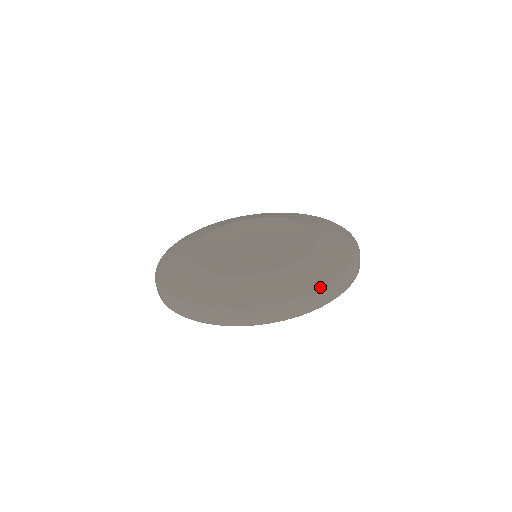
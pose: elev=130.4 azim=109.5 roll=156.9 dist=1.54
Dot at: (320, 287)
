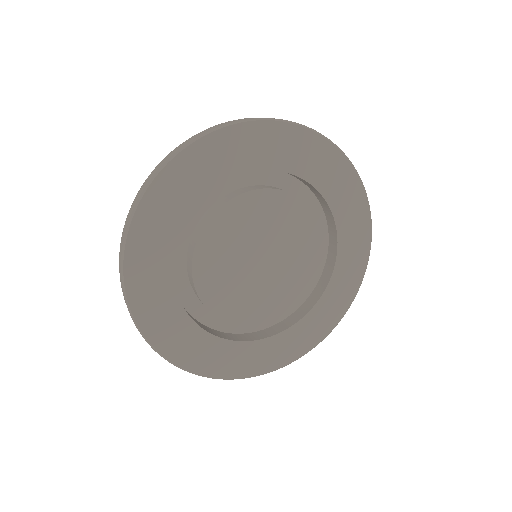
Dot at: occluded
